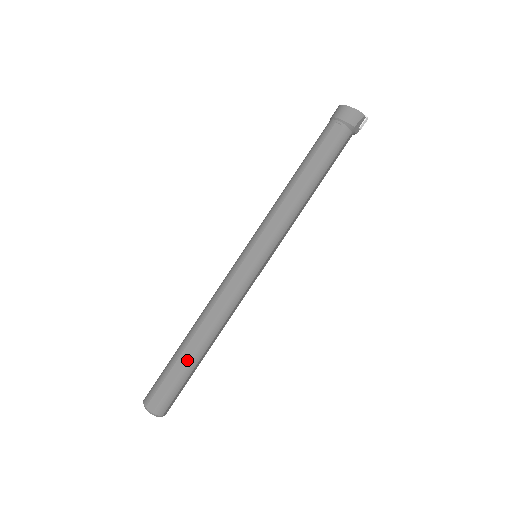
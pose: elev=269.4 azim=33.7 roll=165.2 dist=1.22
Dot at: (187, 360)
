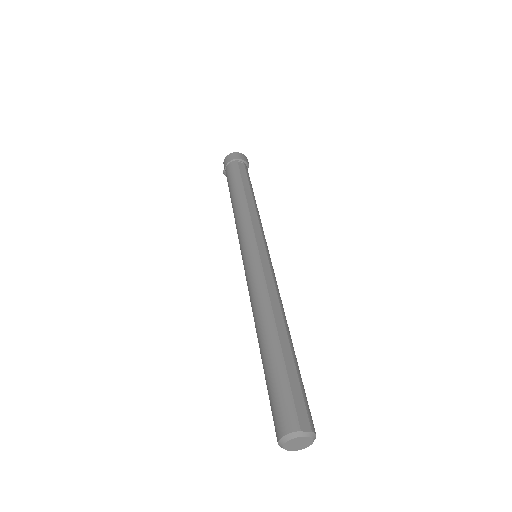
Dot at: (292, 354)
